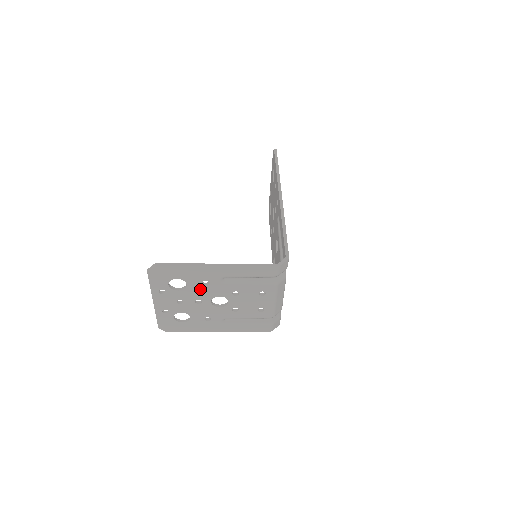
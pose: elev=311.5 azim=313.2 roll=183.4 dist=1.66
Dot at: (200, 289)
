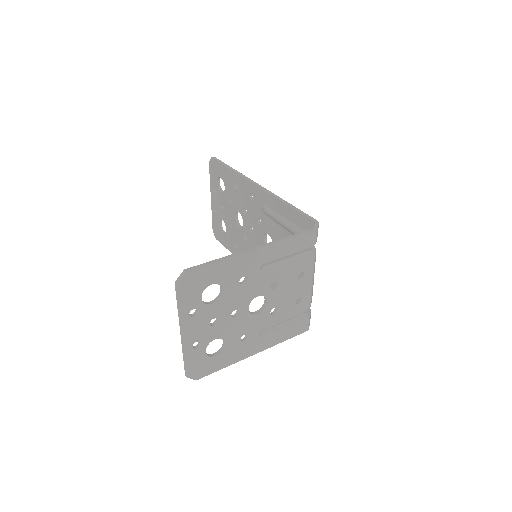
Dot at: (237, 292)
